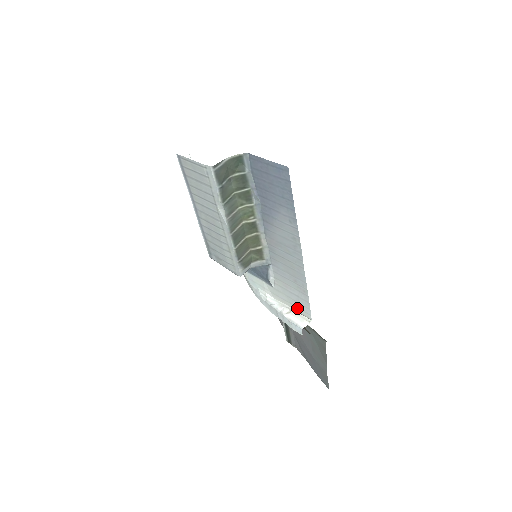
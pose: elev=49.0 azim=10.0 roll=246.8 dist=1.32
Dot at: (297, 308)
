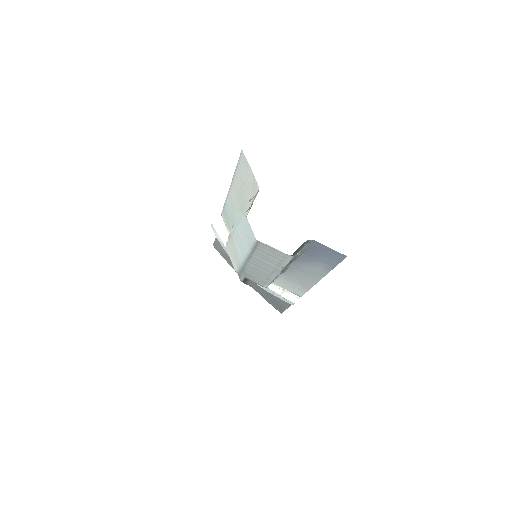
Dot at: (291, 291)
